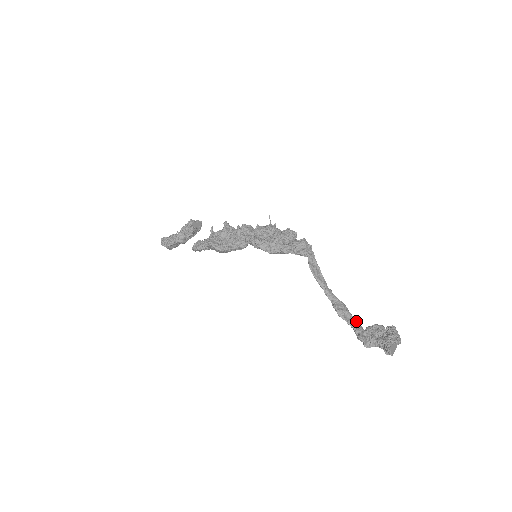
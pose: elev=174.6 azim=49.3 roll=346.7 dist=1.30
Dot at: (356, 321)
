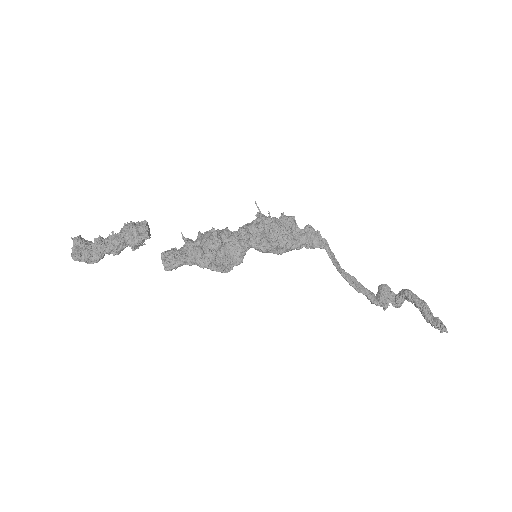
Dot at: occluded
